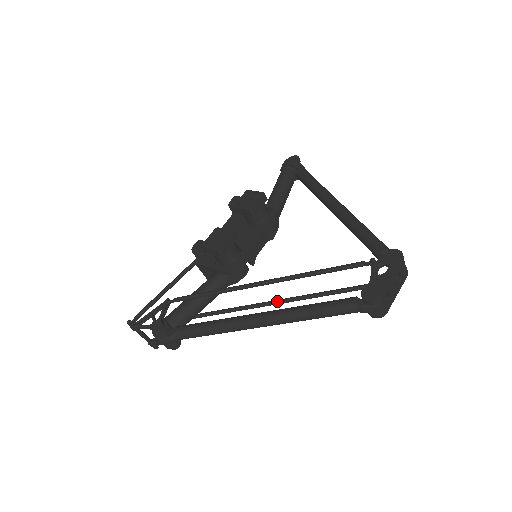
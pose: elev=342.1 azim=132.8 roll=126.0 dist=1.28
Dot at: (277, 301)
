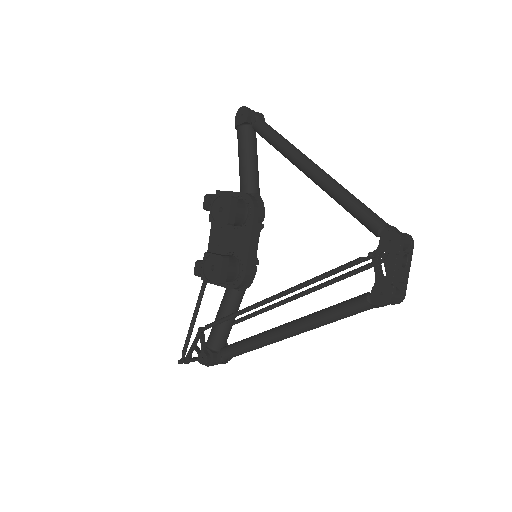
Dot at: (296, 297)
